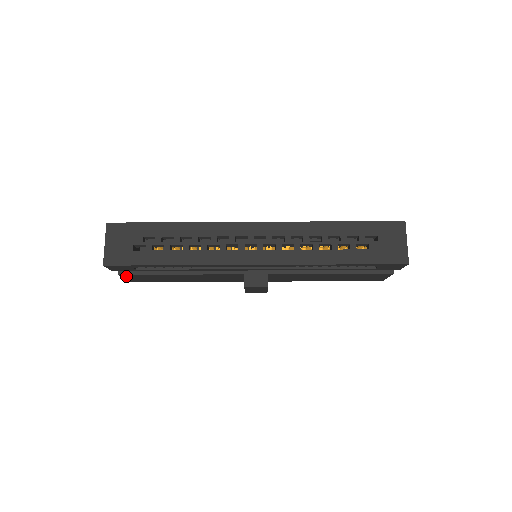
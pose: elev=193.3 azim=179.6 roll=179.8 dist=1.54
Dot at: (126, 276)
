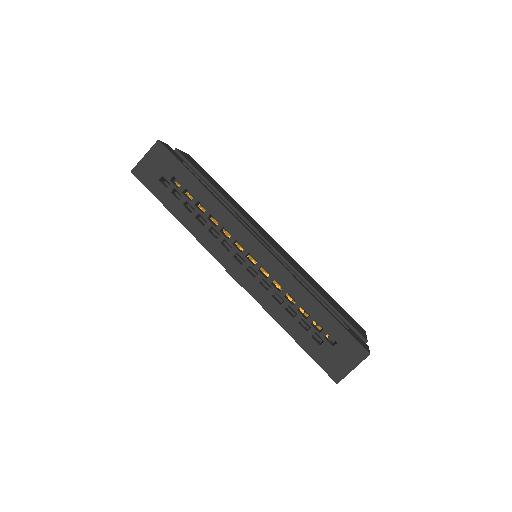
Dot at: occluded
